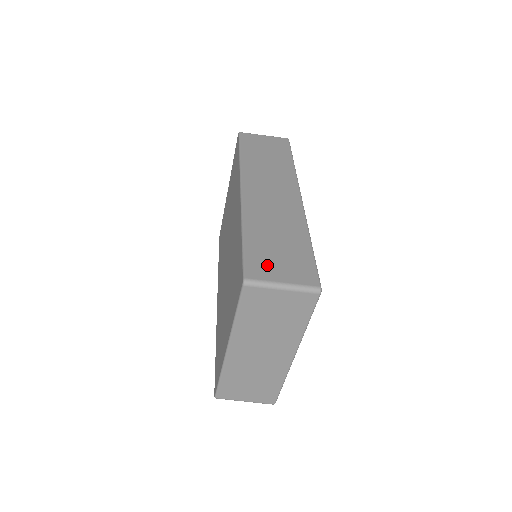
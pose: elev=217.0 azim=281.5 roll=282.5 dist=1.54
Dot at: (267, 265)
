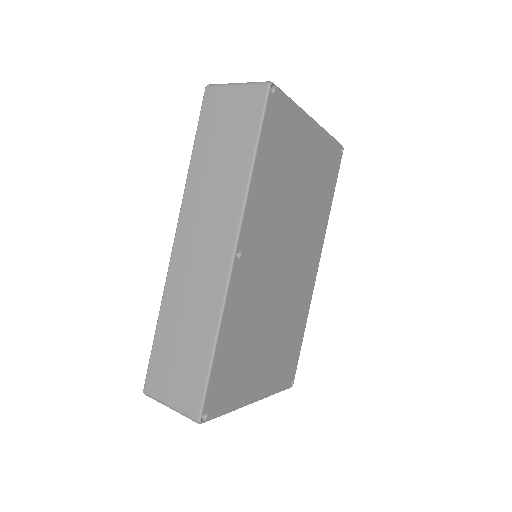
Dot at: (163, 378)
